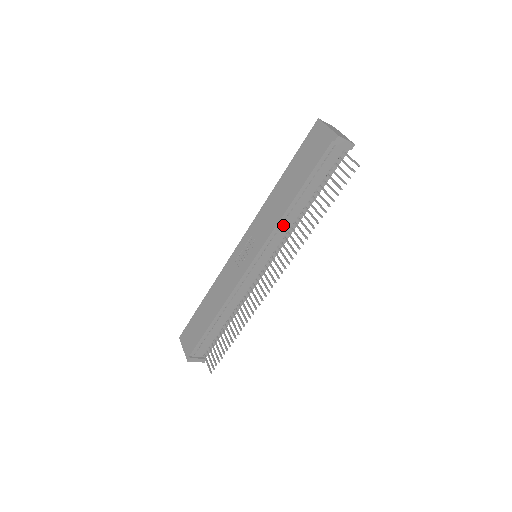
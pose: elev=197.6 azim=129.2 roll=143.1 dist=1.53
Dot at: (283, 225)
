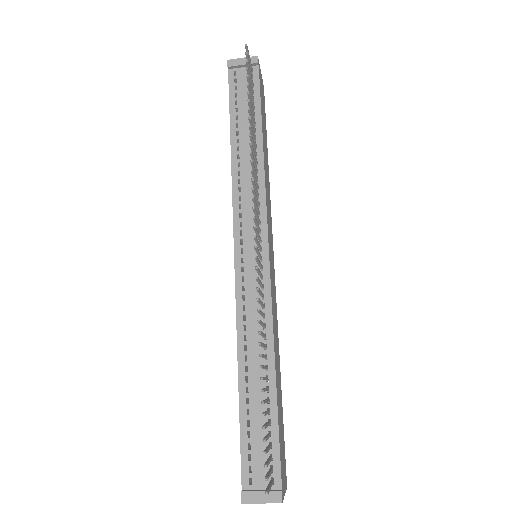
Dot at: (242, 182)
